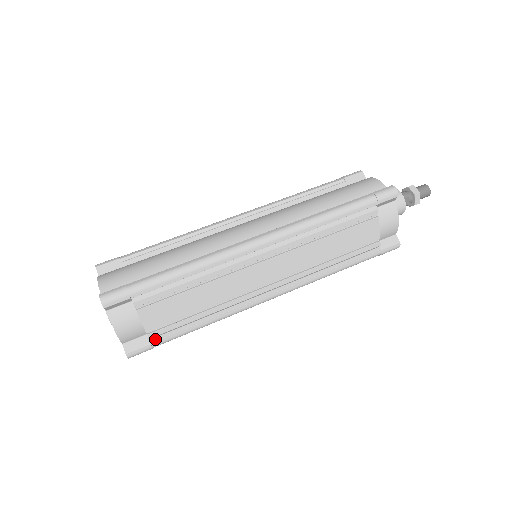
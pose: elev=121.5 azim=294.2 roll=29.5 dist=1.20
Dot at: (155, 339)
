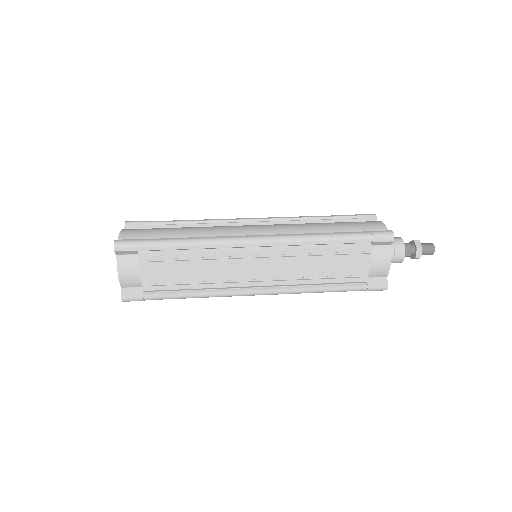
Dot at: (148, 293)
